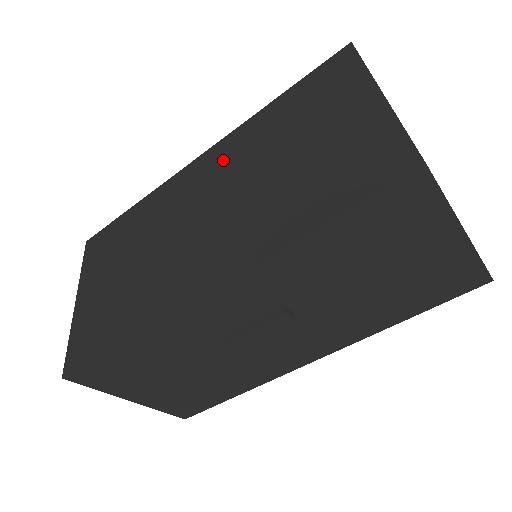
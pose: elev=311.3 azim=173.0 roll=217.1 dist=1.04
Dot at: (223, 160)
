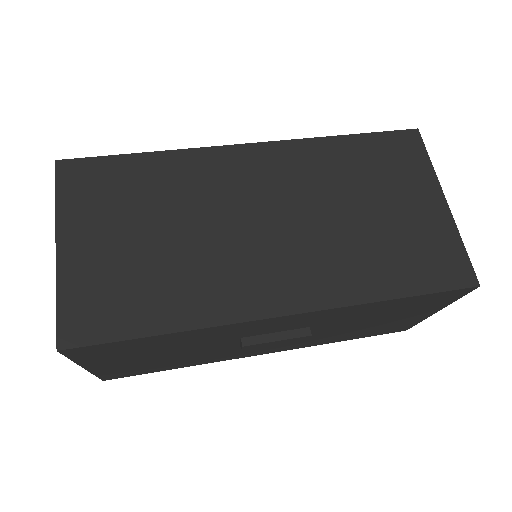
Dot at: (286, 169)
